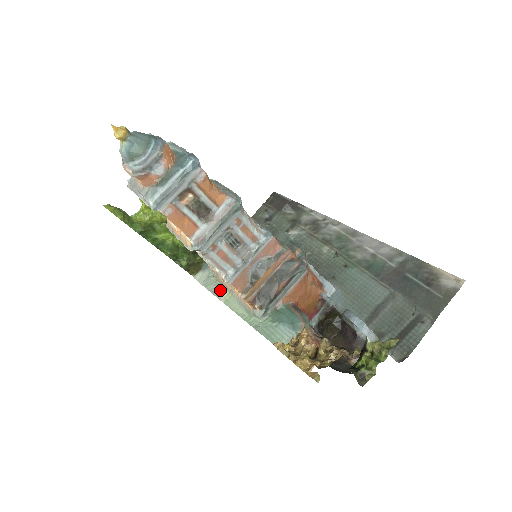
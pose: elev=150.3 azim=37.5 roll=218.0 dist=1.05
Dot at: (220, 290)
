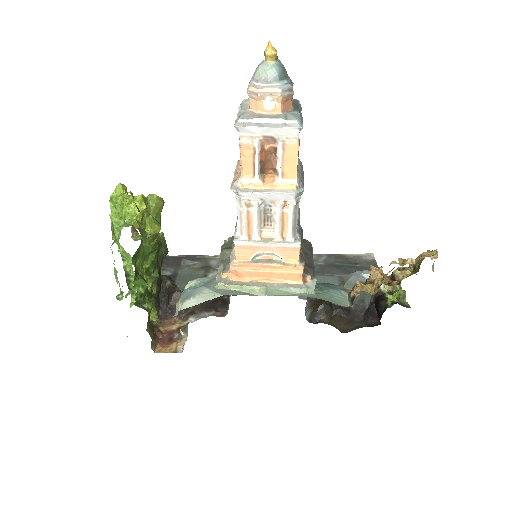
Dot at: (245, 292)
